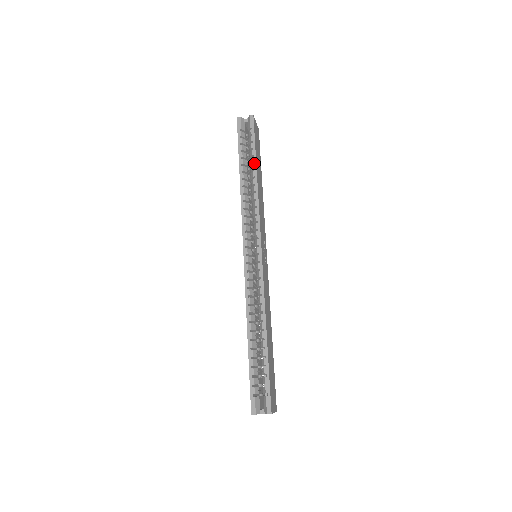
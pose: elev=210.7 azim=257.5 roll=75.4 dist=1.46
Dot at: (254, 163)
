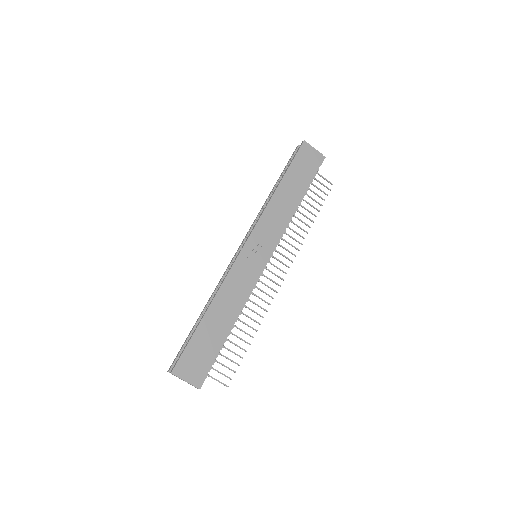
Dot at: (282, 178)
